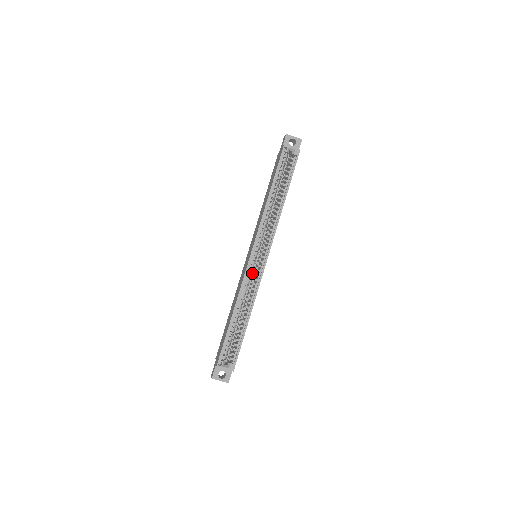
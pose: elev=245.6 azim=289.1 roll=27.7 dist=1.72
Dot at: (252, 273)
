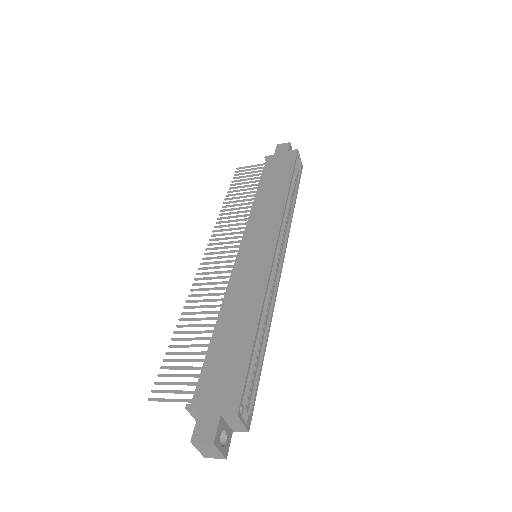
Dot at: occluded
